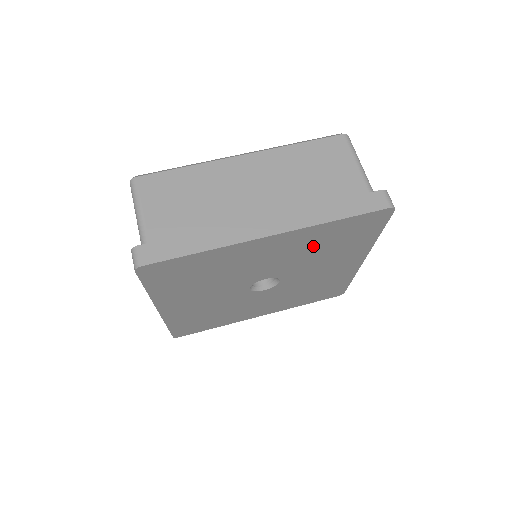
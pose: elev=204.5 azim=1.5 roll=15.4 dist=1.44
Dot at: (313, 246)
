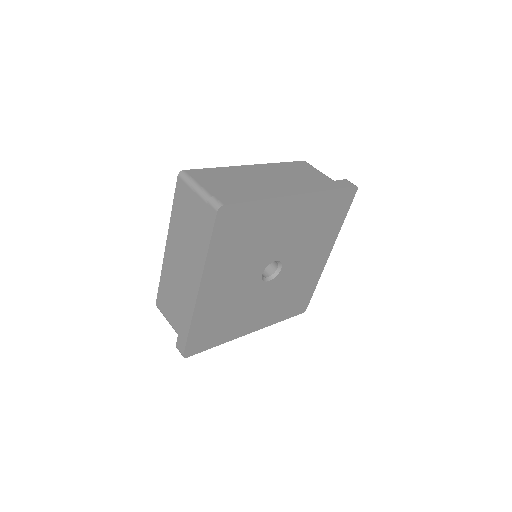
Dot at: (236, 254)
